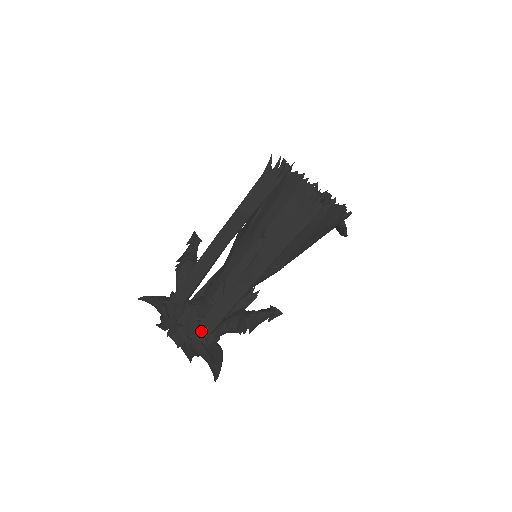
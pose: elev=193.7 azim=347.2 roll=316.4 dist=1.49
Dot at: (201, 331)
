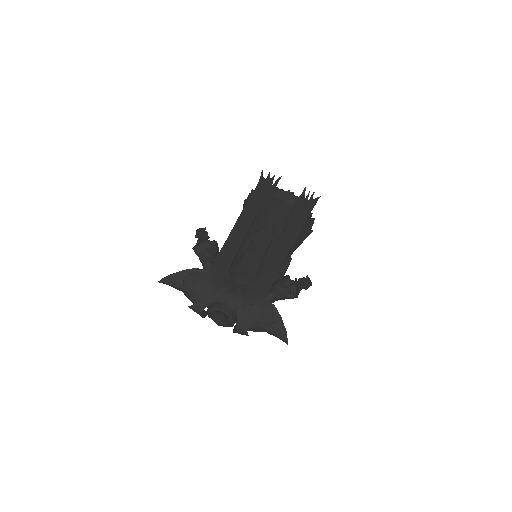
Dot at: (257, 294)
